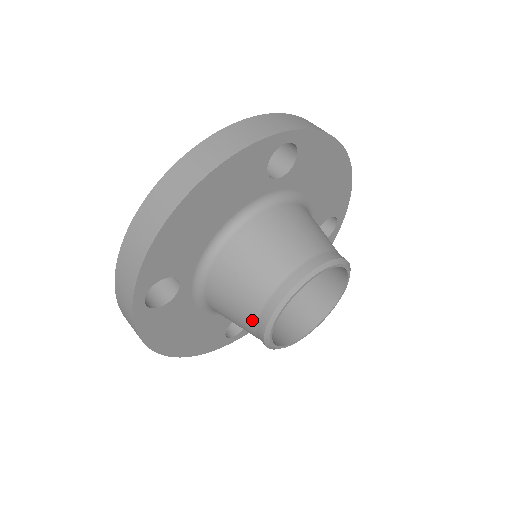
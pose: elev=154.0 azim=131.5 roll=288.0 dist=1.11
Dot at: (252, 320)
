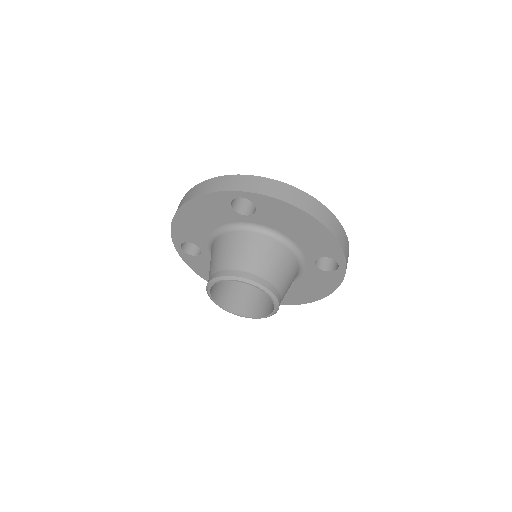
Dot at: occluded
